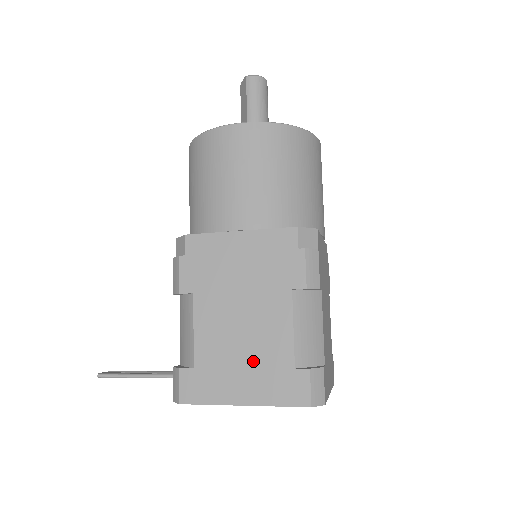
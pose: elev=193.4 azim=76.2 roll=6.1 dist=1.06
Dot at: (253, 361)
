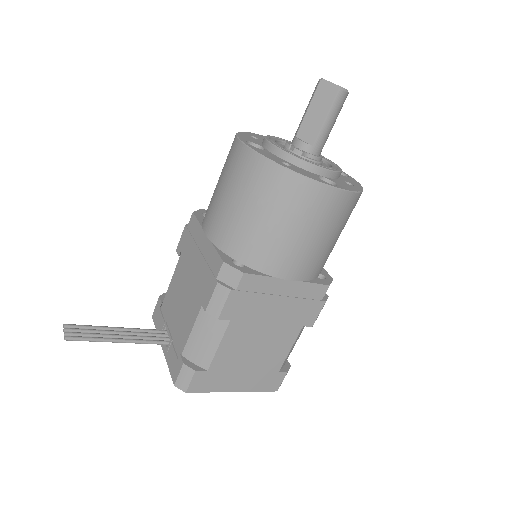
Dot at: (254, 367)
